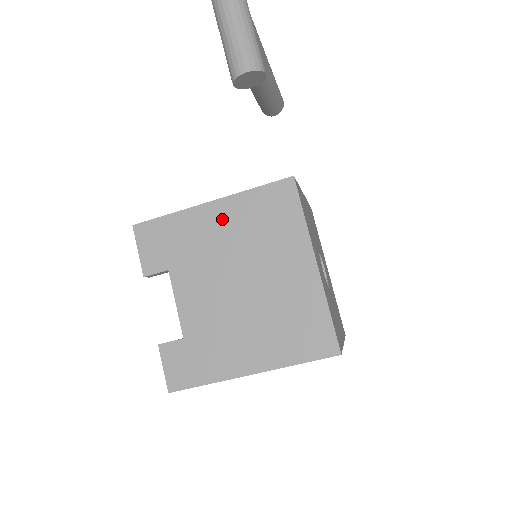
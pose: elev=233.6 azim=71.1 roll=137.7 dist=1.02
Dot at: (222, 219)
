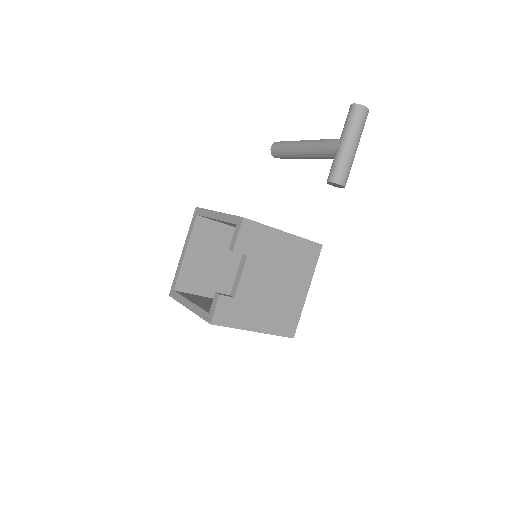
Dot at: (286, 245)
